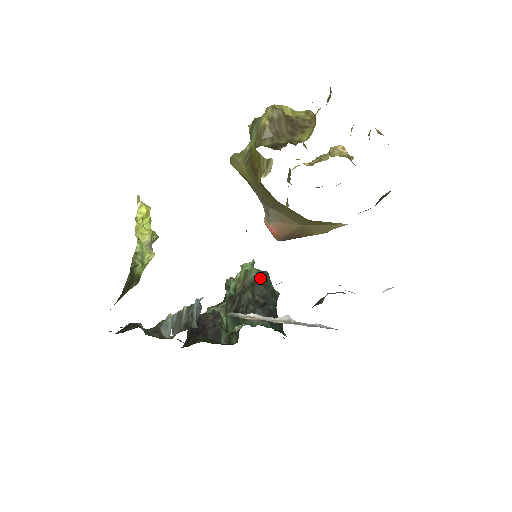
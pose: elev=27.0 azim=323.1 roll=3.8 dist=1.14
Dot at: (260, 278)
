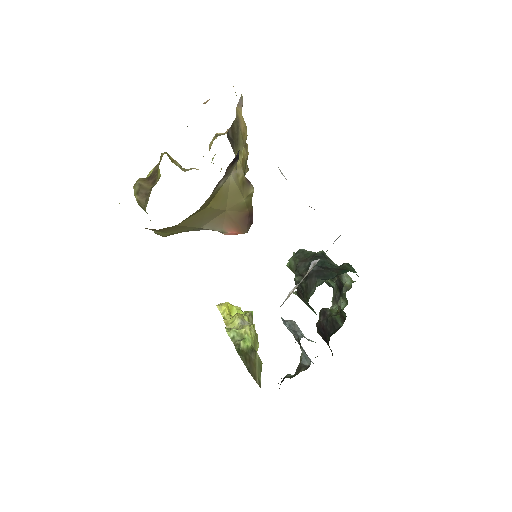
Dot at: (297, 260)
